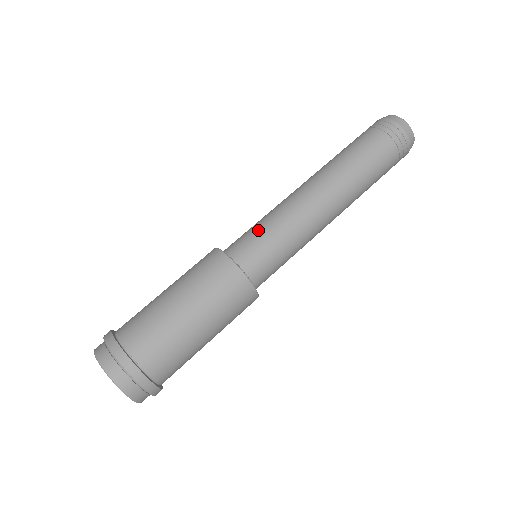
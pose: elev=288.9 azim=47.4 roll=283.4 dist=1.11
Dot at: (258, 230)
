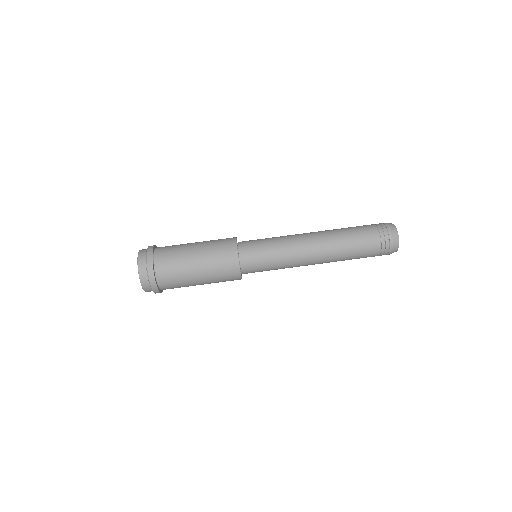
Dot at: occluded
